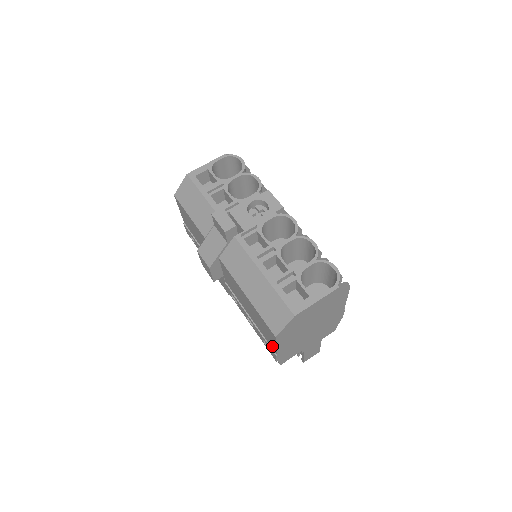
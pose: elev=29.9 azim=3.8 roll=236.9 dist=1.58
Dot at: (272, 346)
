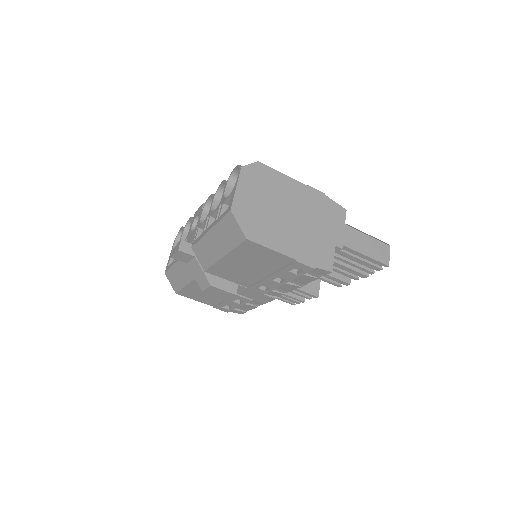
Dot at: (284, 260)
